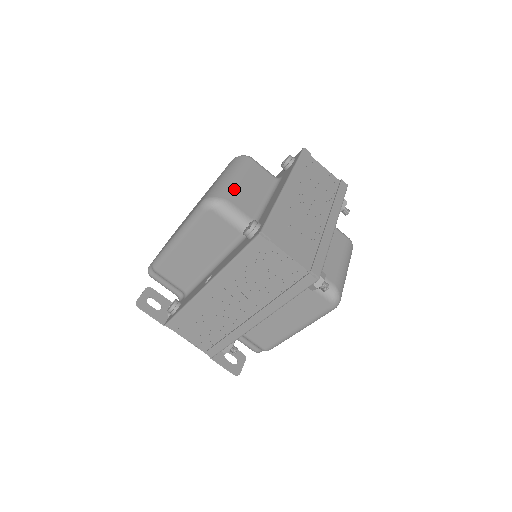
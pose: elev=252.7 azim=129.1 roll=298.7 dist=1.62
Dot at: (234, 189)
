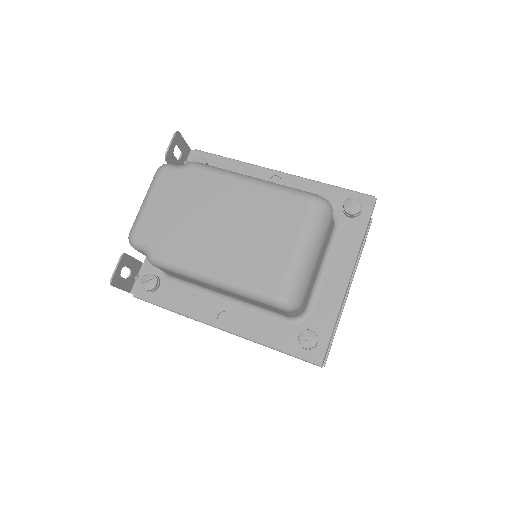
Dot at: (310, 282)
